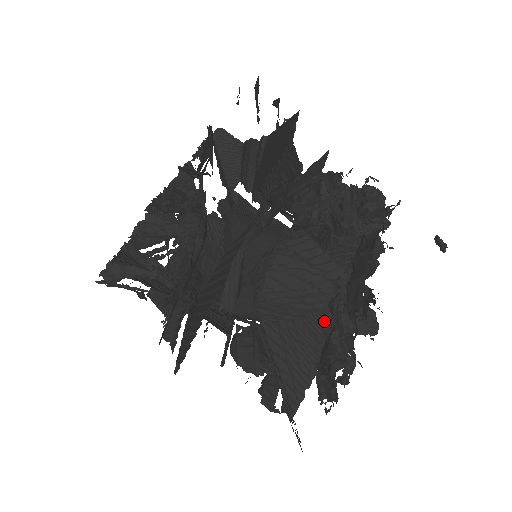
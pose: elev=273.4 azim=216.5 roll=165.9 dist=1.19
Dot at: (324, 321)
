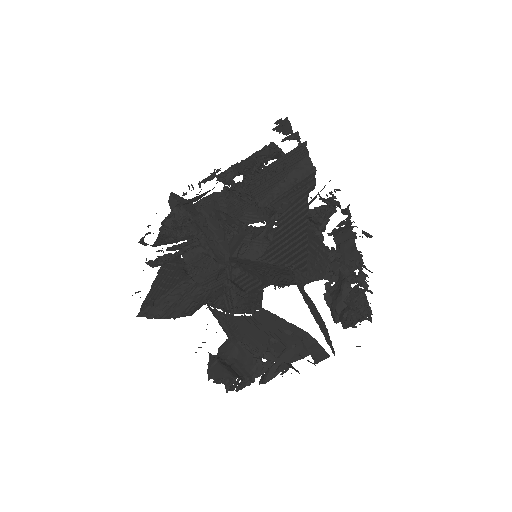
Dot at: (326, 284)
